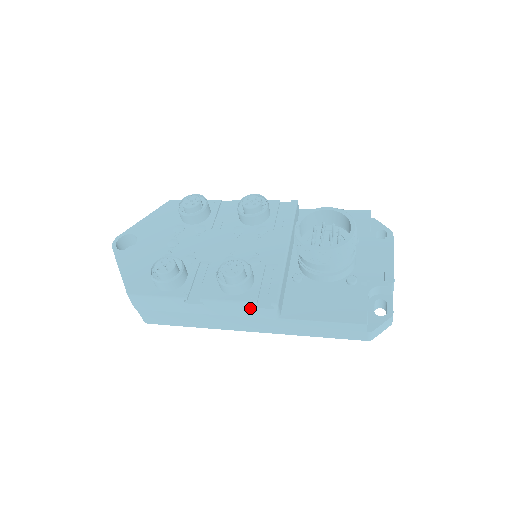
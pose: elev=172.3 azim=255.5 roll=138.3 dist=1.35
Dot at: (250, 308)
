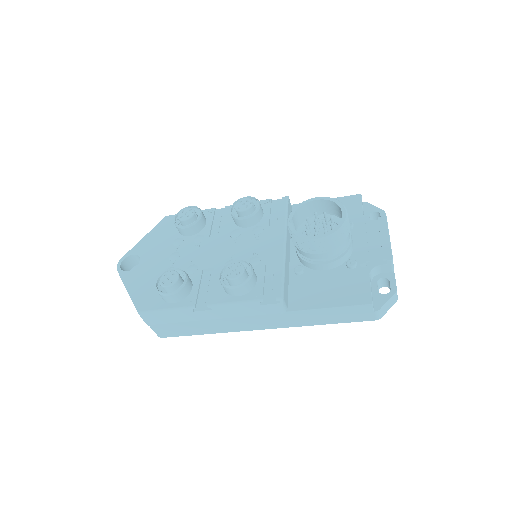
Dot at: (257, 306)
